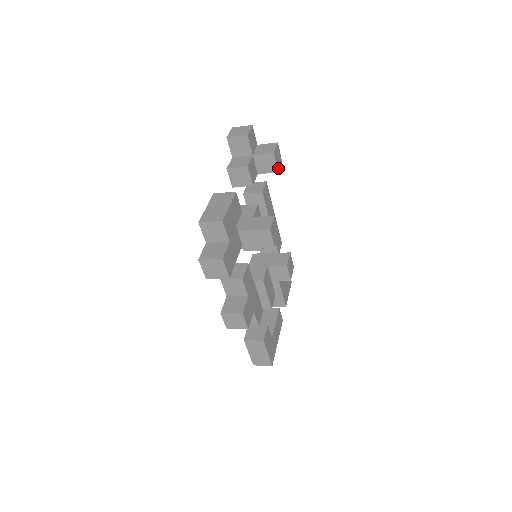
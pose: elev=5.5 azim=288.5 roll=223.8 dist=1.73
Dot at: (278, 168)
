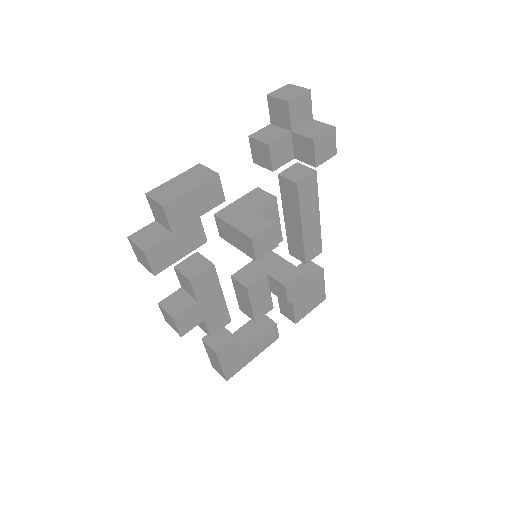
Dot at: (319, 162)
